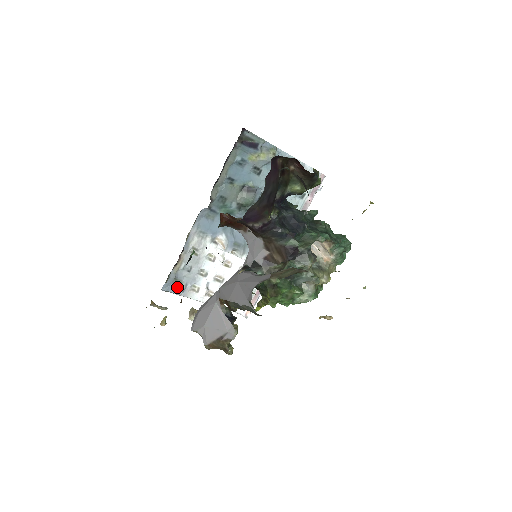
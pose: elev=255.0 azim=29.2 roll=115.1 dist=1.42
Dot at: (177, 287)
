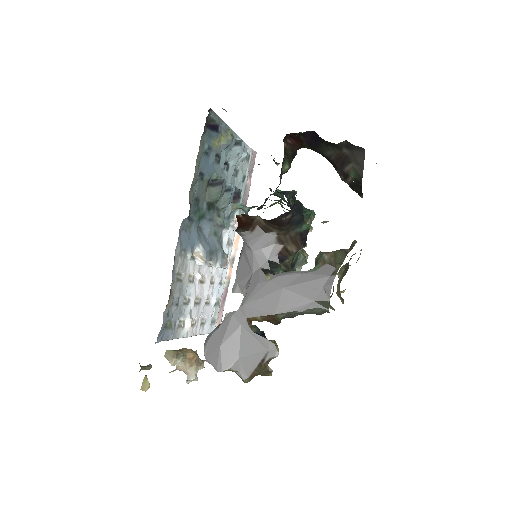
Dot at: (168, 331)
